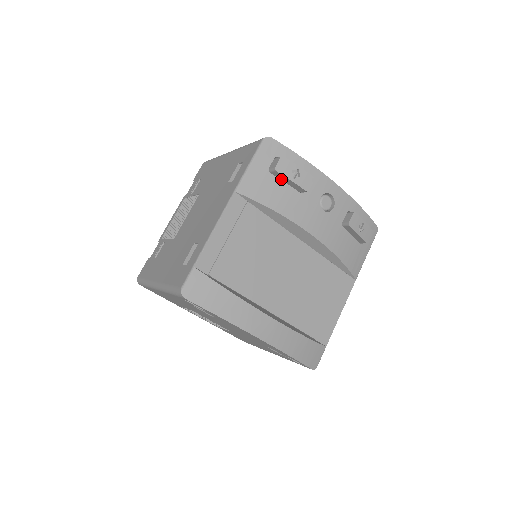
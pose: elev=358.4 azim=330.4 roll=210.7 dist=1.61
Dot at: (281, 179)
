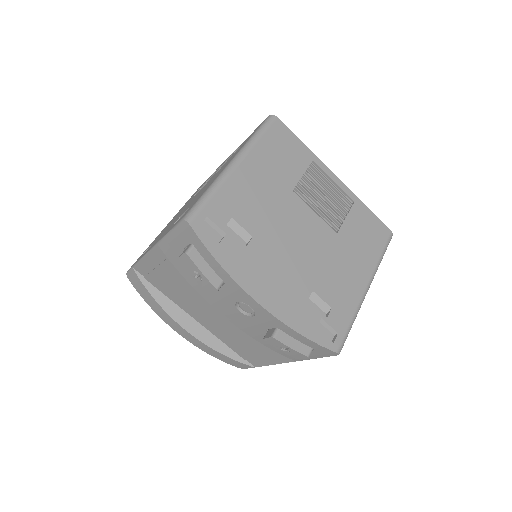
Dot at: occluded
